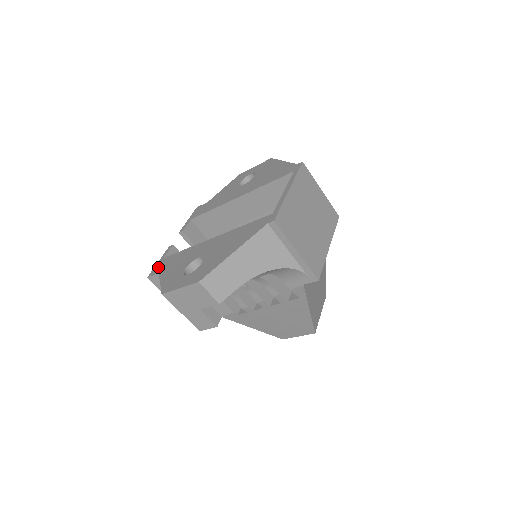
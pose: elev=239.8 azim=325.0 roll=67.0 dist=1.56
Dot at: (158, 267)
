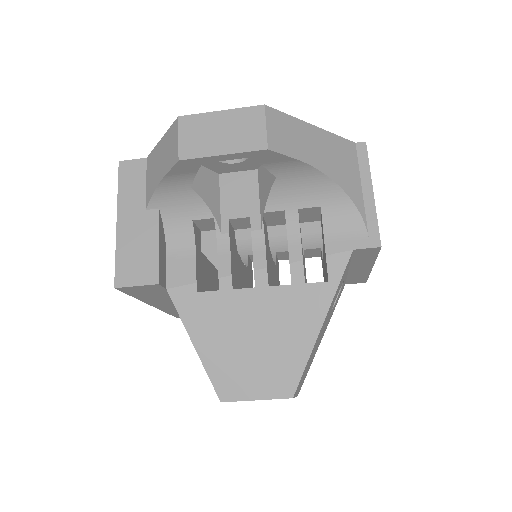
Dot at: occluded
